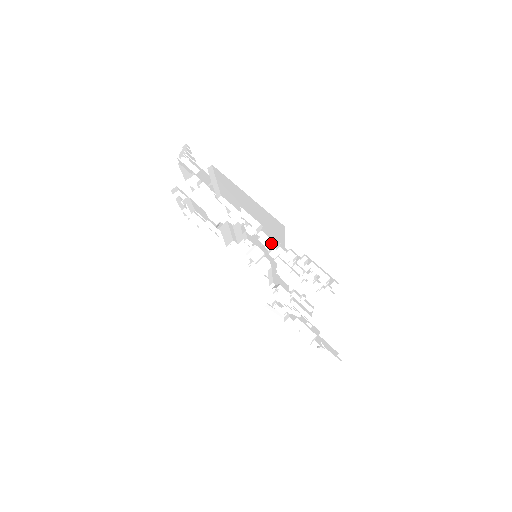
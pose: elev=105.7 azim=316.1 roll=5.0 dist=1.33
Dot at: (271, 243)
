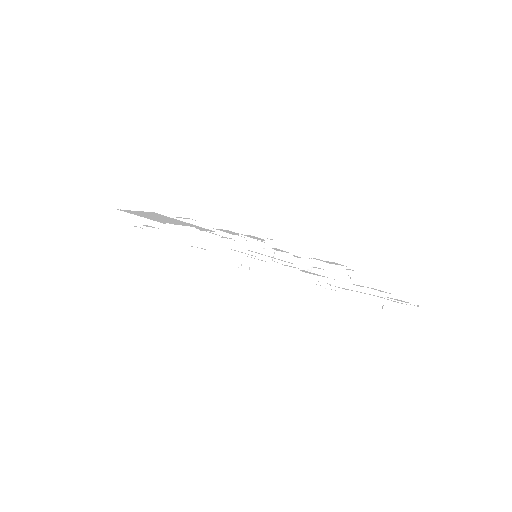
Dot at: occluded
